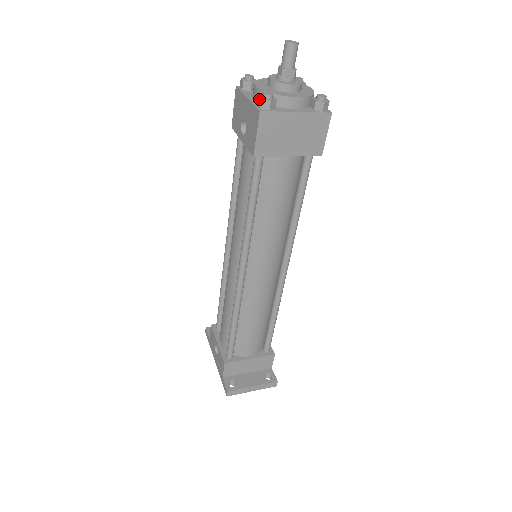
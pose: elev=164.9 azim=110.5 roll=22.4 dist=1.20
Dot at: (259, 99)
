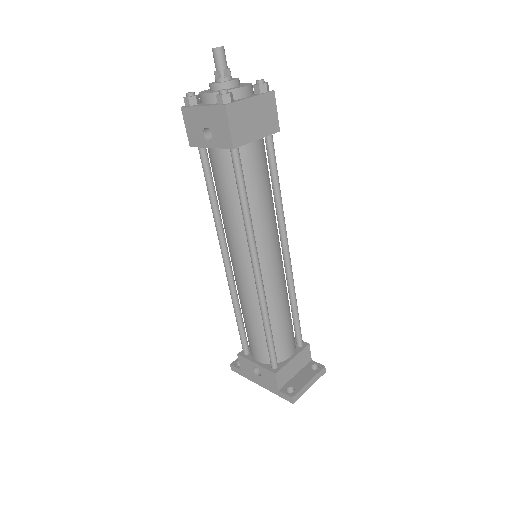
Dot at: (218, 97)
